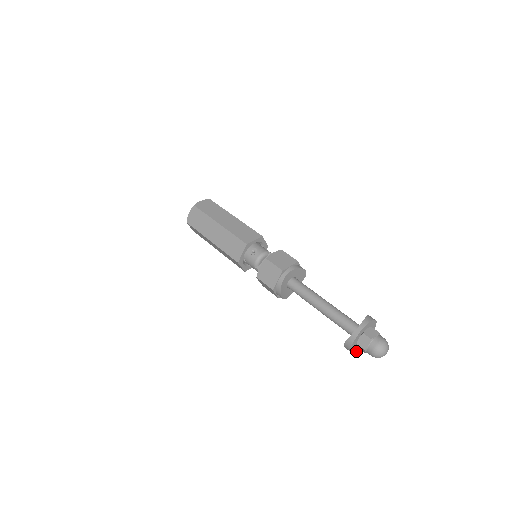
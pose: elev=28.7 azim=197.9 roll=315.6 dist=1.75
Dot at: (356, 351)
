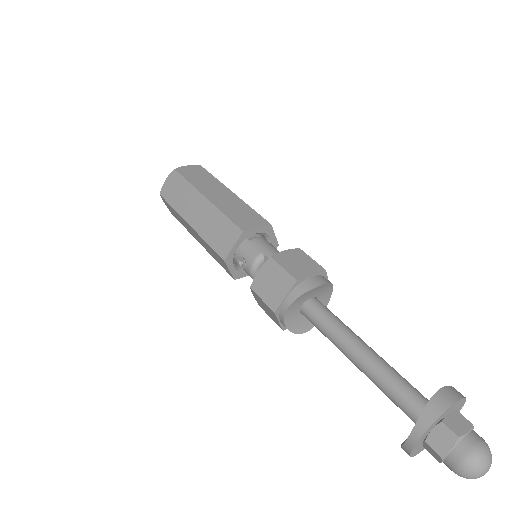
Dot at: occluded
